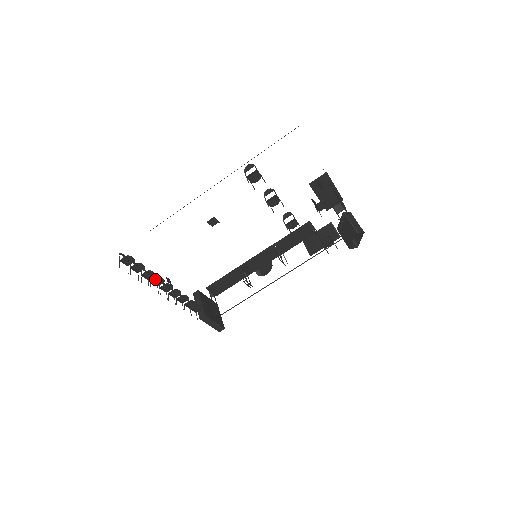
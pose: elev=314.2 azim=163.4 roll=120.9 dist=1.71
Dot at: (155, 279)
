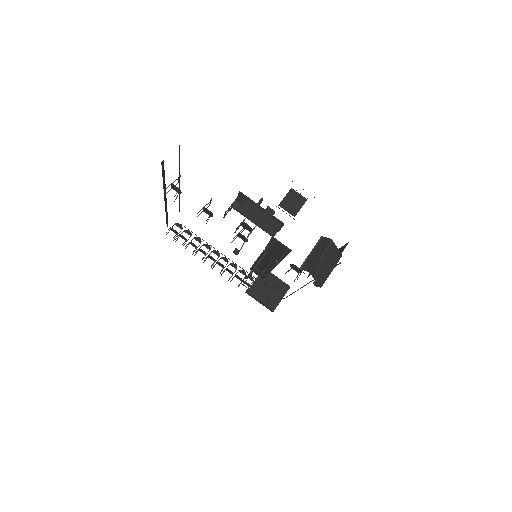
Dot at: (200, 249)
